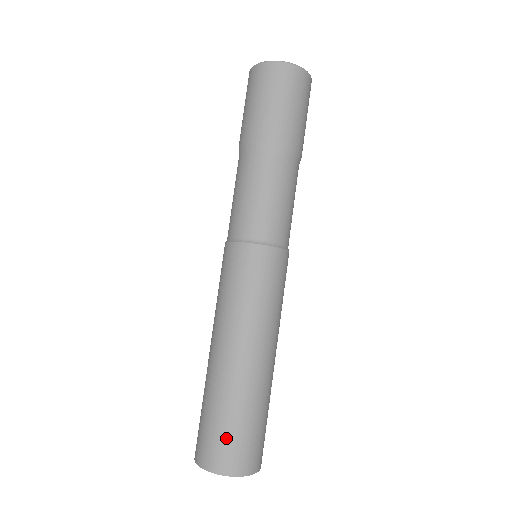
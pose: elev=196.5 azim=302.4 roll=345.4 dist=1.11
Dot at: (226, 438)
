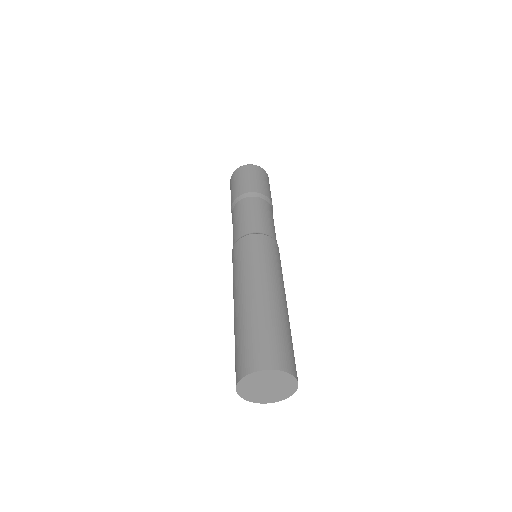
Dot at: (272, 343)
